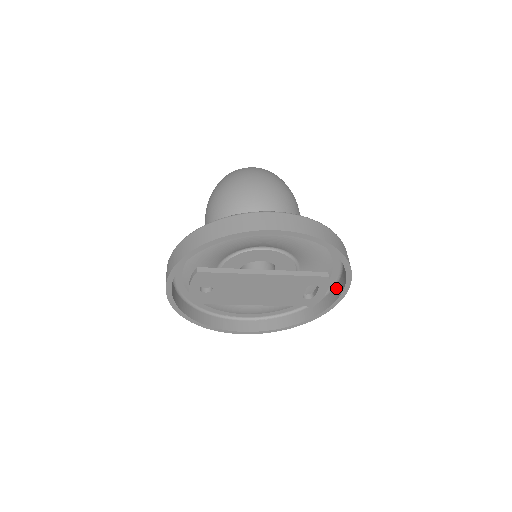
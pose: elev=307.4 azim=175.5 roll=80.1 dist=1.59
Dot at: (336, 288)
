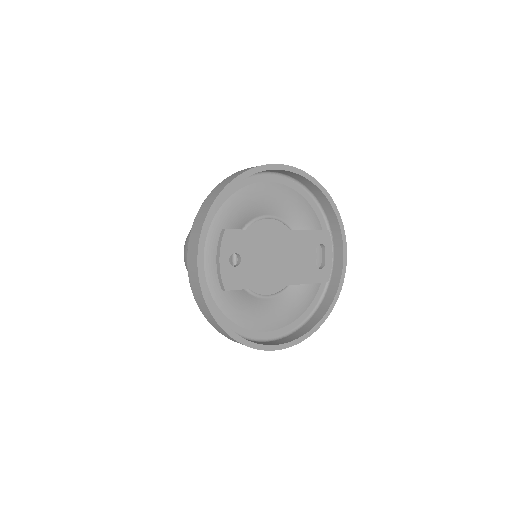
Dot at: (335, 263)
